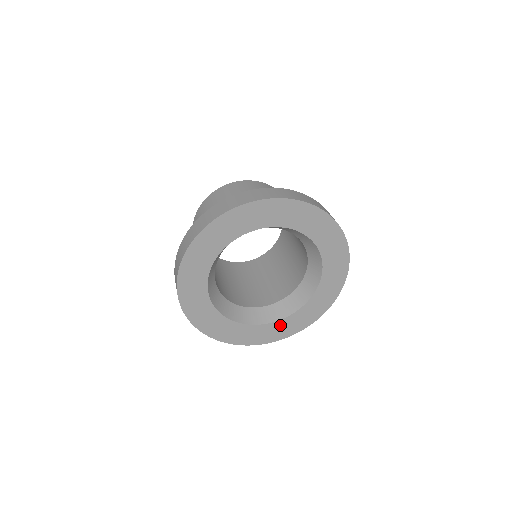
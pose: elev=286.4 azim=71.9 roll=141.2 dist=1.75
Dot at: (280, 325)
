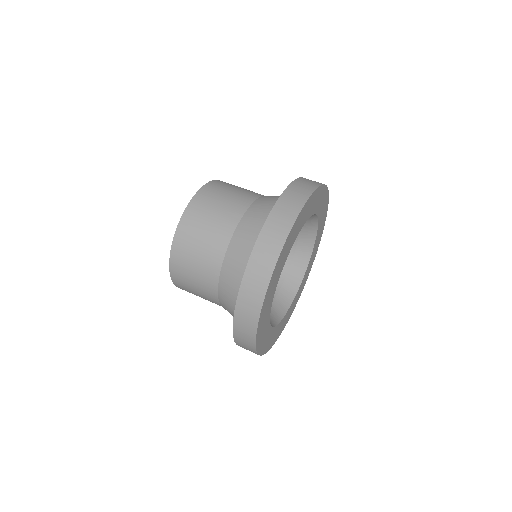
Dot at: (301, 286)
